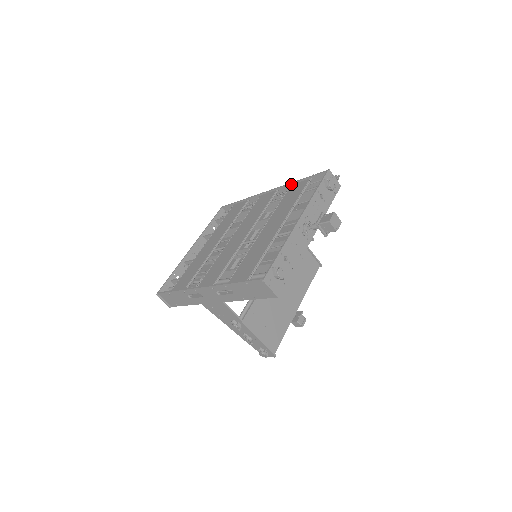
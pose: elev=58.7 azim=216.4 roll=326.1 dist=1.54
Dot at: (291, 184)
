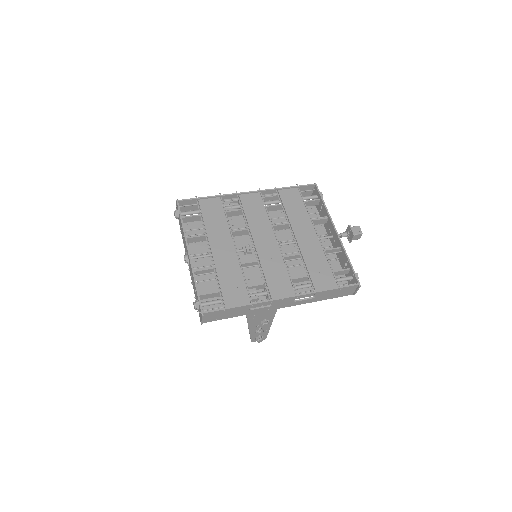
Dot at: (278, 189)
